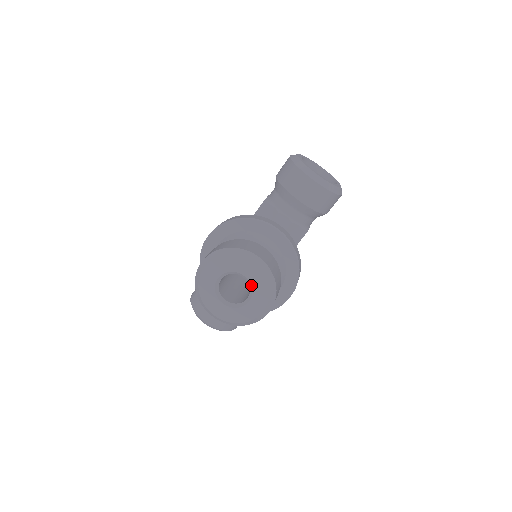
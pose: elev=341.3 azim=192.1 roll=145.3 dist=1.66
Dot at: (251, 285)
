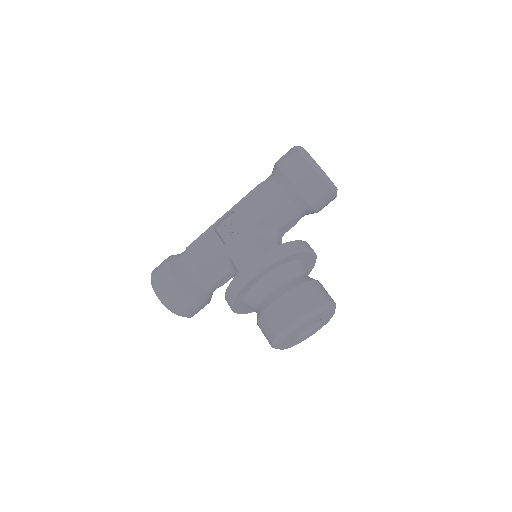
Dot at: (321, 322)
